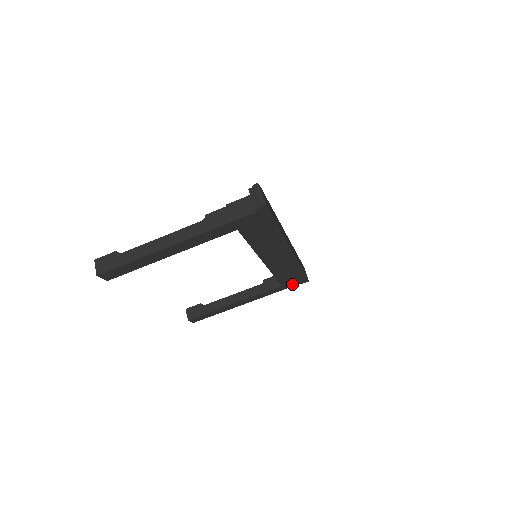
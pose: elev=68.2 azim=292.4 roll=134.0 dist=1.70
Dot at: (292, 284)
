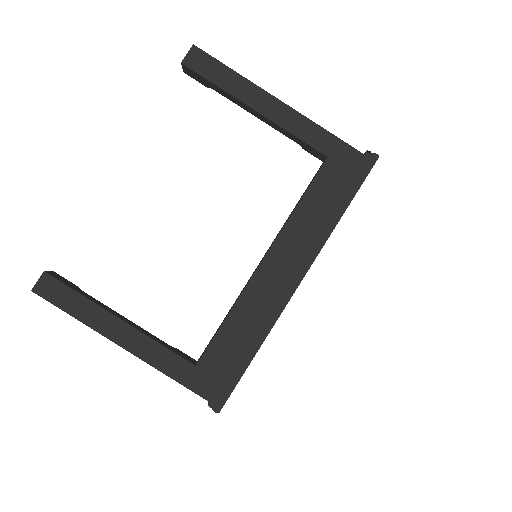
Dot at: (203, 385)
